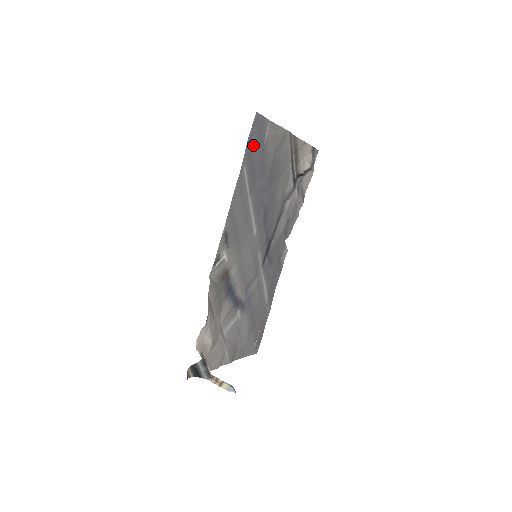
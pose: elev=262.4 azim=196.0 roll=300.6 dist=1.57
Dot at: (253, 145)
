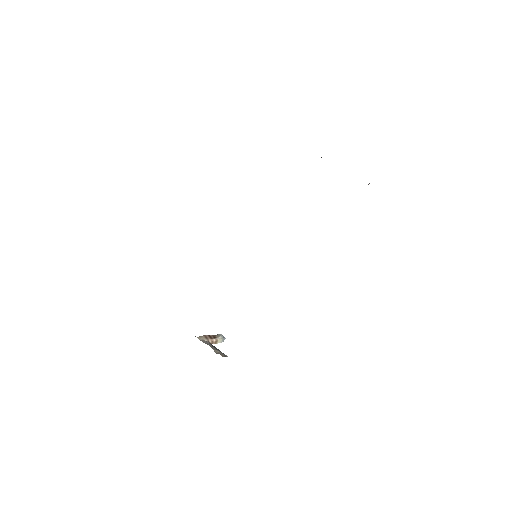
Dot at: occluded
